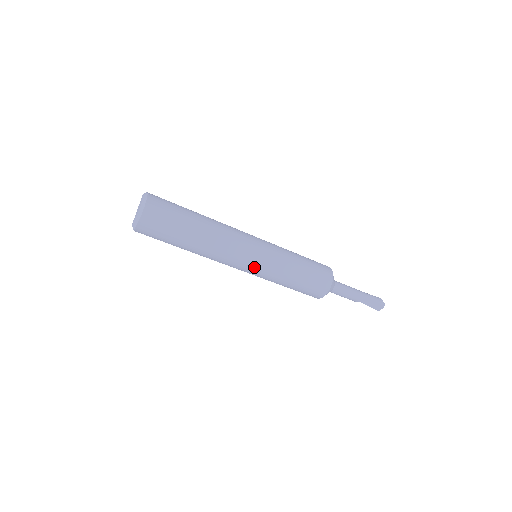
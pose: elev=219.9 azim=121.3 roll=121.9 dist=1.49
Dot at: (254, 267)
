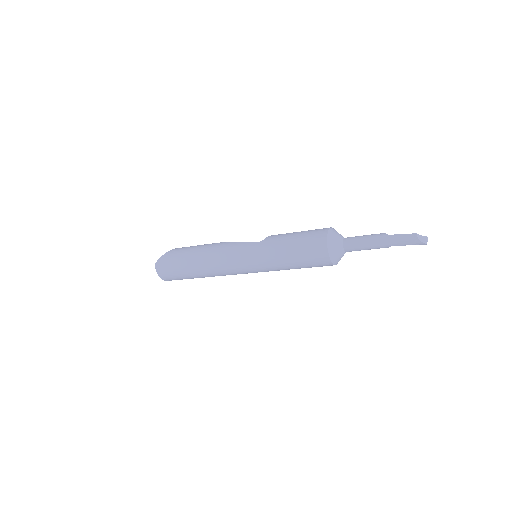
Dot at: occluded
